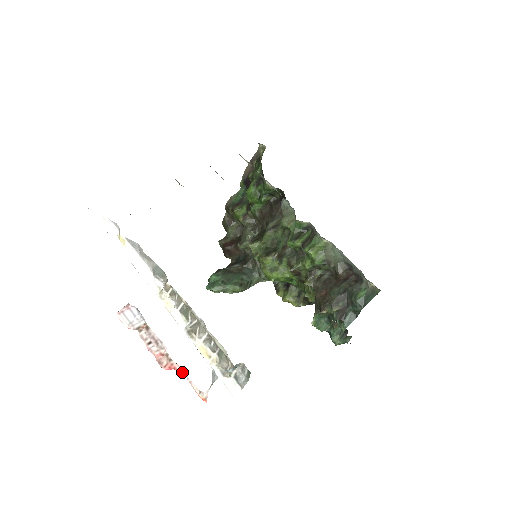
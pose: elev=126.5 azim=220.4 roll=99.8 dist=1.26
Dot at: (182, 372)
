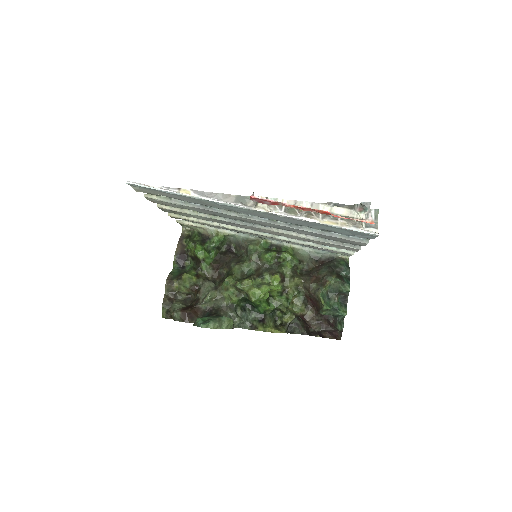
Dot at: (339, 216)
